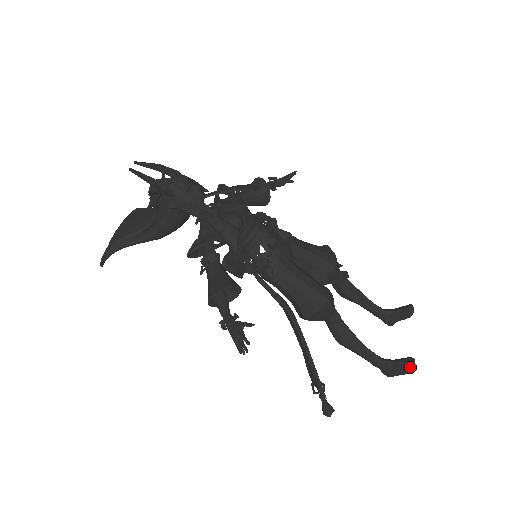
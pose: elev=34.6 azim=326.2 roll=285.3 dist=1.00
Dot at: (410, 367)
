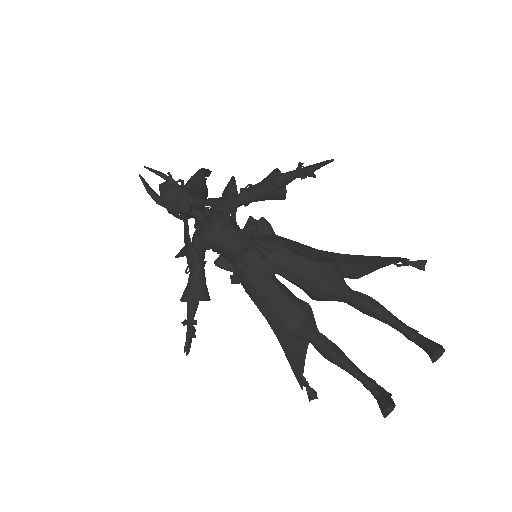
Dot at: (383, 414)
